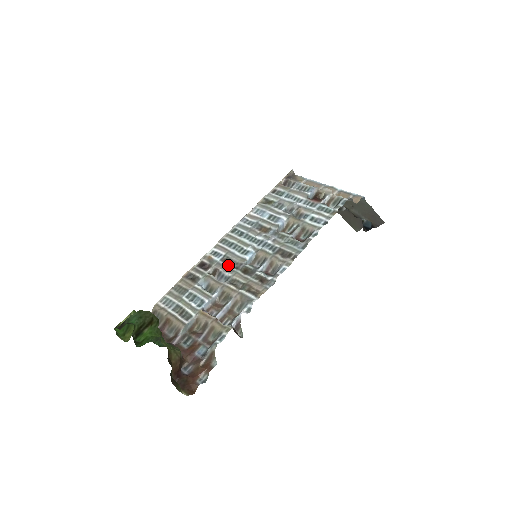
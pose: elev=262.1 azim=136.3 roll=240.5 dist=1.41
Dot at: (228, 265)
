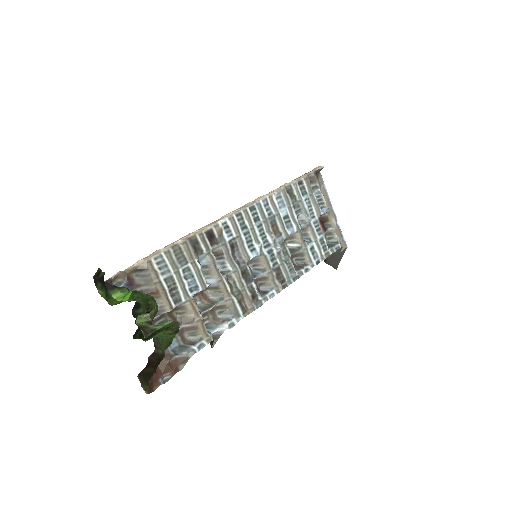
Dot at: (233, 253)
